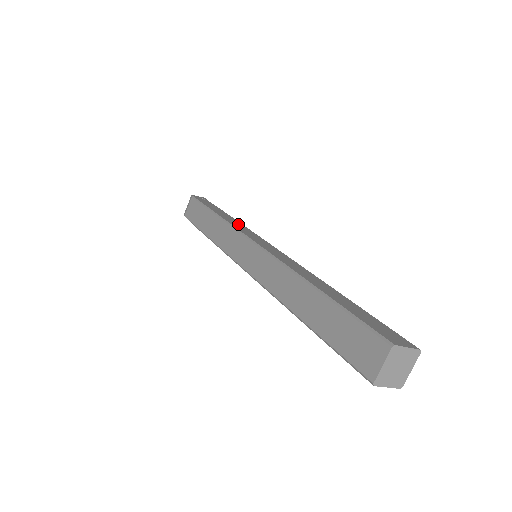
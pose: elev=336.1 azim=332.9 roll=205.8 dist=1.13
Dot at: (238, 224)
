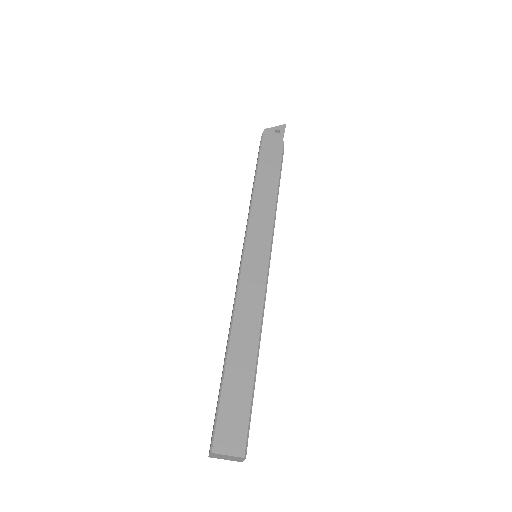
Dot at: (267, 203)
